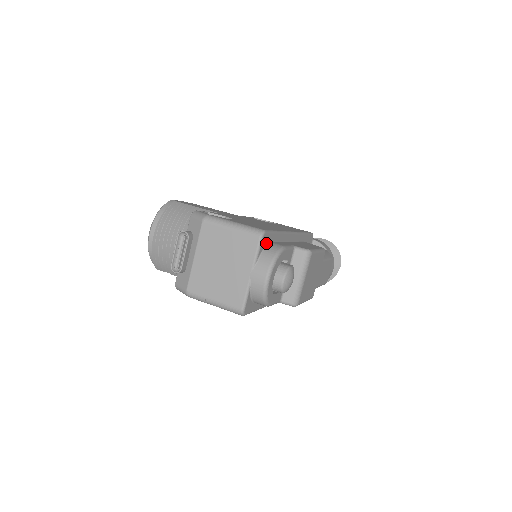
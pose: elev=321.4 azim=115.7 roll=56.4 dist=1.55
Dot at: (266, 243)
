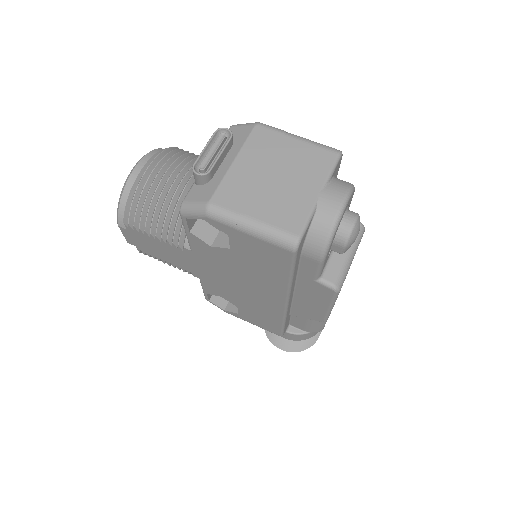
Dot at: (335, 174)
